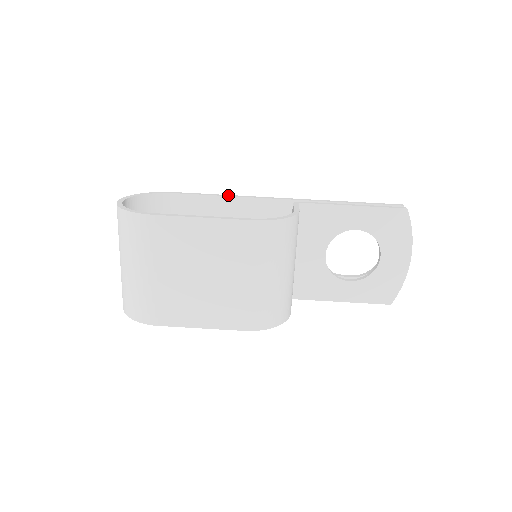
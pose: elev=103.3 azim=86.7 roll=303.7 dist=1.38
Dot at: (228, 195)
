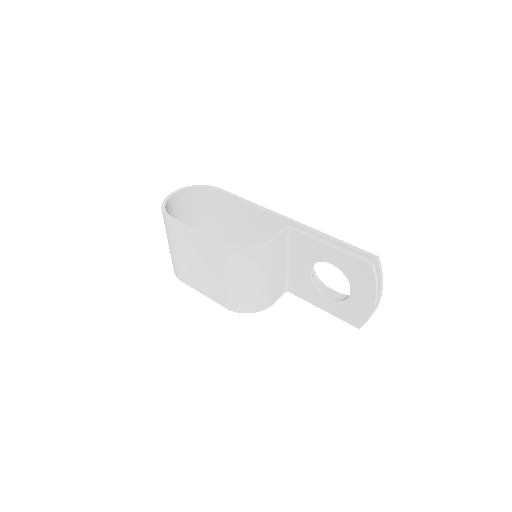
Dot at: (250, 202)
